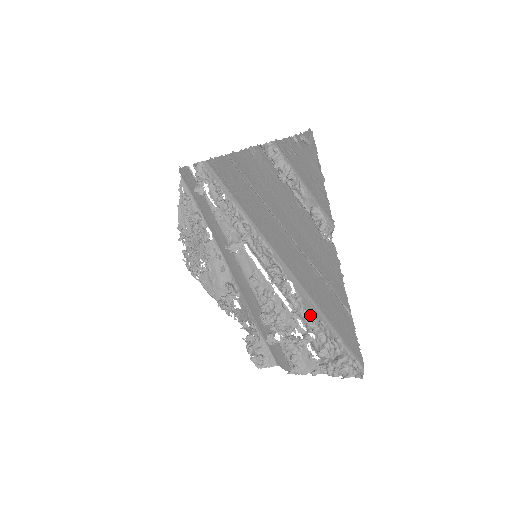
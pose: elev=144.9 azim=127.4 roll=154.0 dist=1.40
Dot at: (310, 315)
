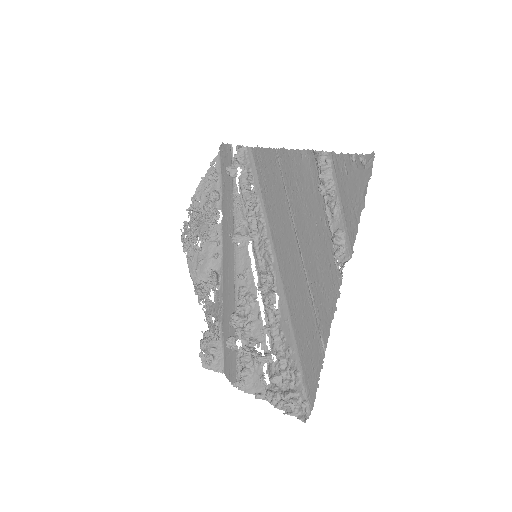
Dot at: (281, 337)
